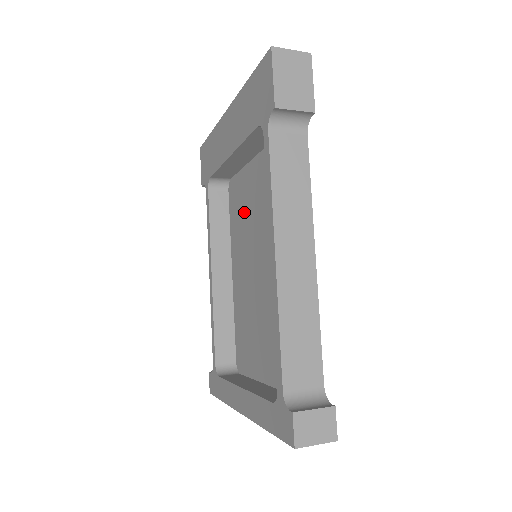
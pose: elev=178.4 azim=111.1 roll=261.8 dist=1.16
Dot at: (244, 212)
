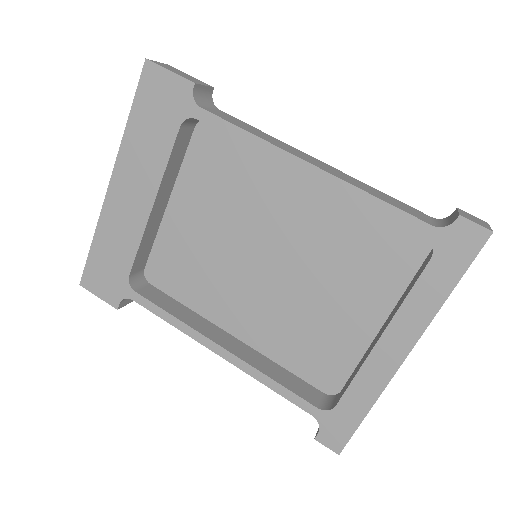
Dot at: (197, 259)
